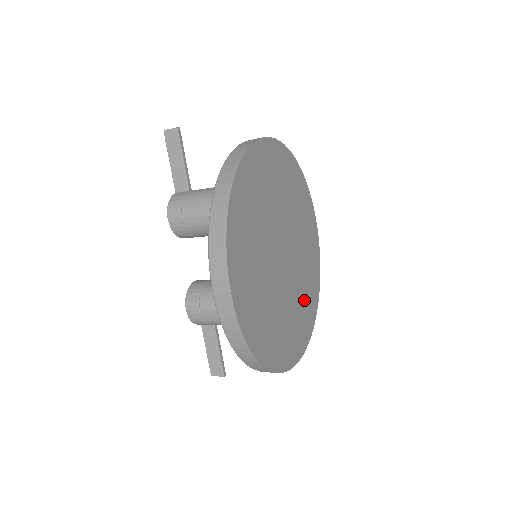
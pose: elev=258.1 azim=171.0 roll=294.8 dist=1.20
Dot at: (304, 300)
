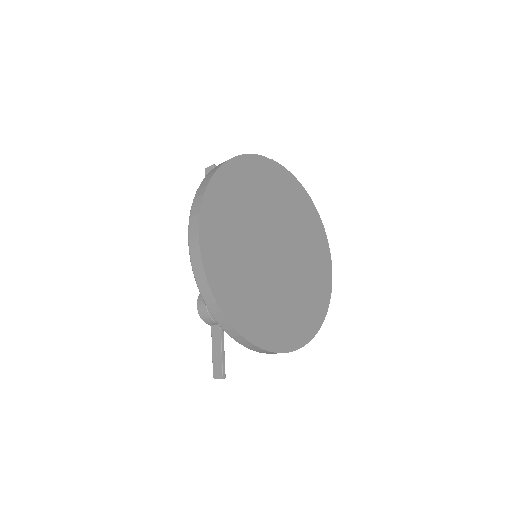
Dot at: (300, 306)
